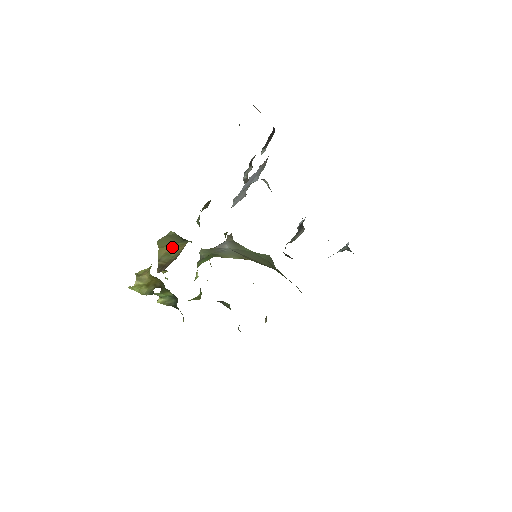
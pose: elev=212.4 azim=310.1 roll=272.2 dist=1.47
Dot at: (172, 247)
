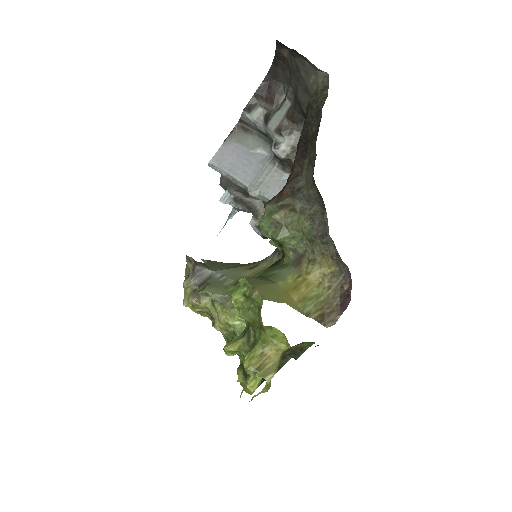
Dot at: (295, 289)
